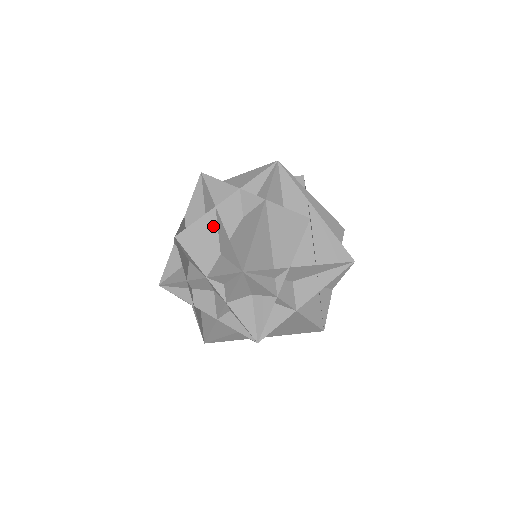
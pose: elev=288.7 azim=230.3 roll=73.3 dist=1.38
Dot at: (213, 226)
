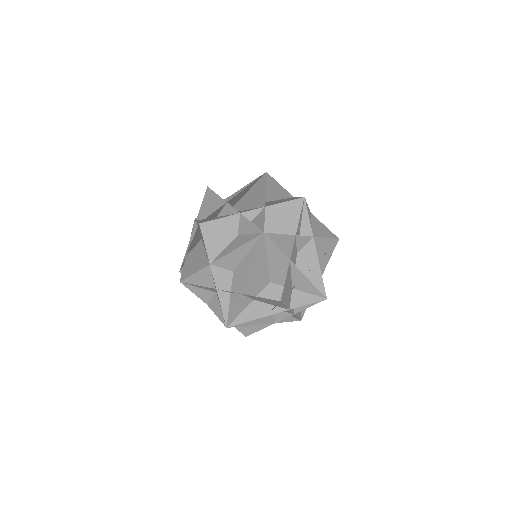
Dot at: (290, 274)
